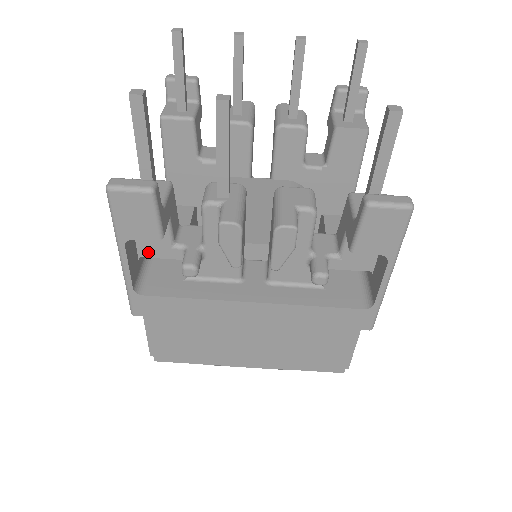
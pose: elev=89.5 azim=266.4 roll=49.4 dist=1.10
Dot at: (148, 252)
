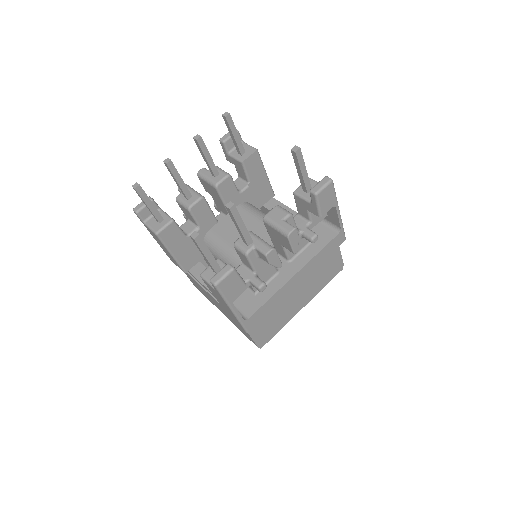
Dot at: (233, 298)
